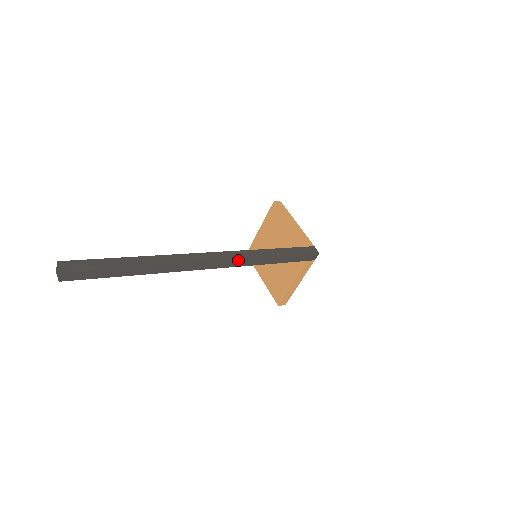
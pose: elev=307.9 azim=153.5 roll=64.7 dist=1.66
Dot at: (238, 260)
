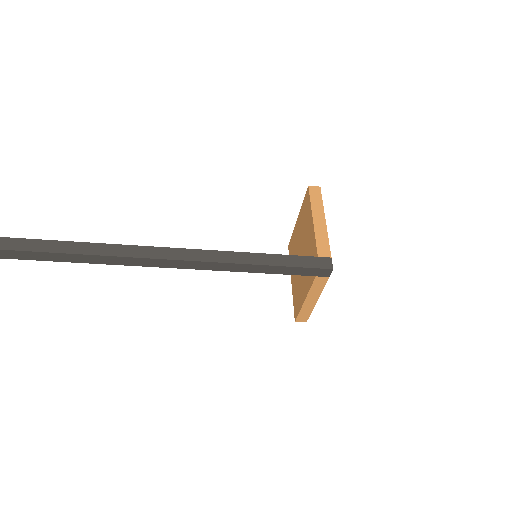
Dot at: (195, 262)
